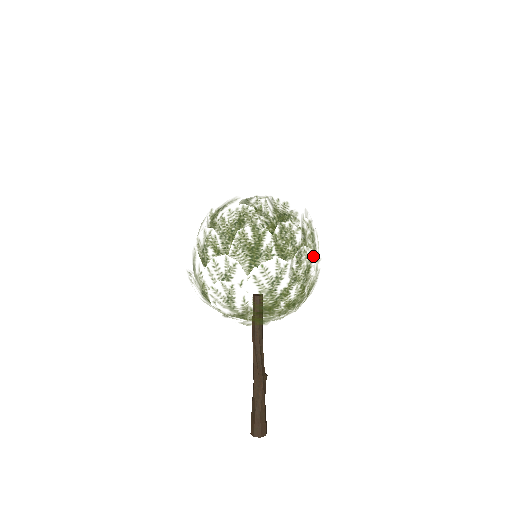
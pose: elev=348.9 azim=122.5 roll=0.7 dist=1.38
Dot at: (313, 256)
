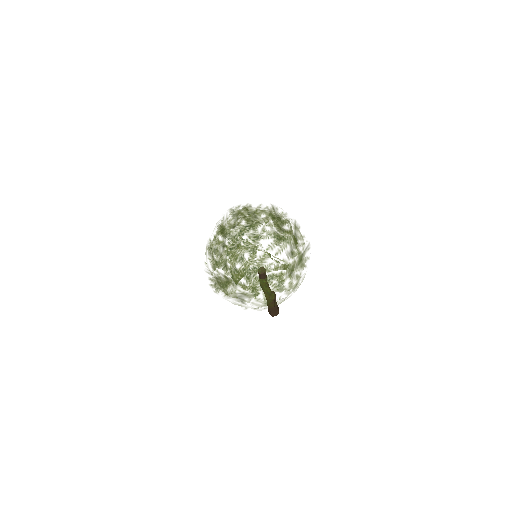
Dot at: (278, 293)
